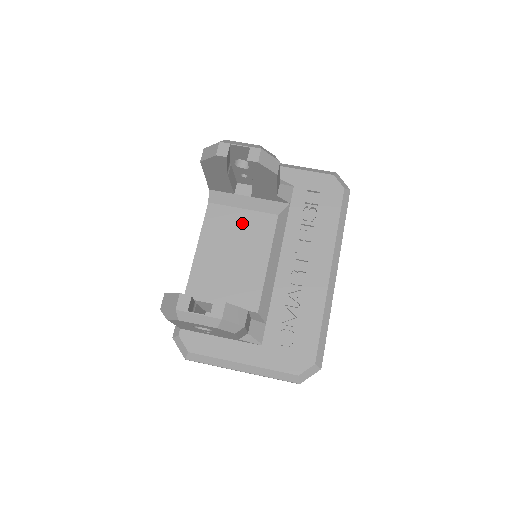
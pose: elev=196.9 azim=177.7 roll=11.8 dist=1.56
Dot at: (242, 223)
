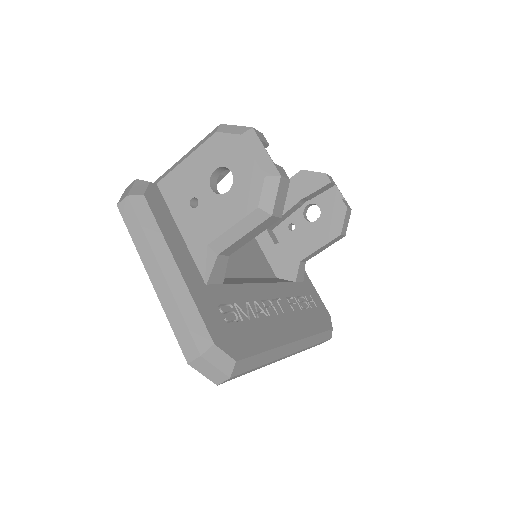
Dot at: (251, 244)
